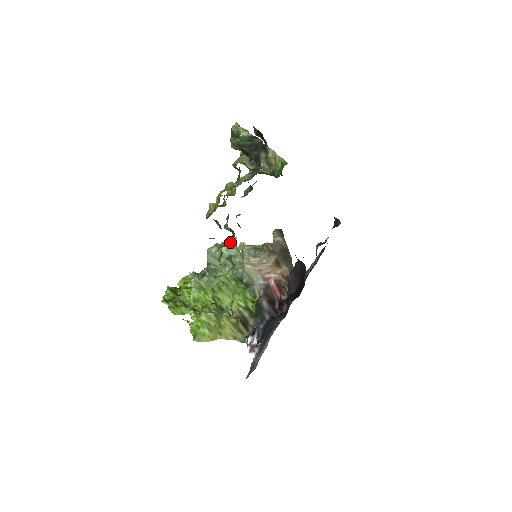
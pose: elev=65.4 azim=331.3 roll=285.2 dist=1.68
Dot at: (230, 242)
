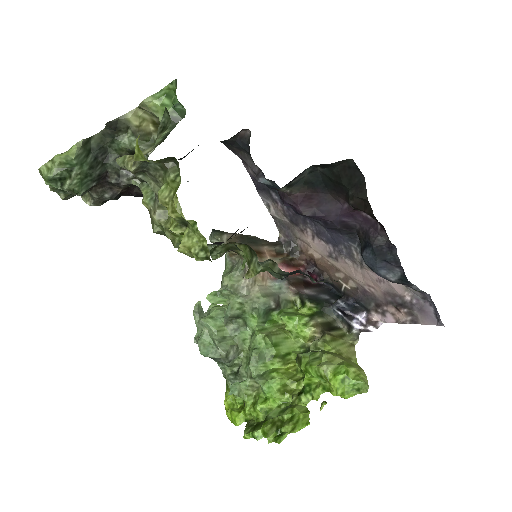
Dot at: (201, 315)
